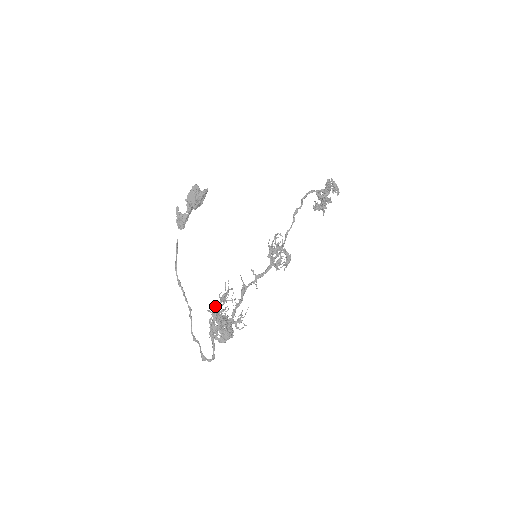
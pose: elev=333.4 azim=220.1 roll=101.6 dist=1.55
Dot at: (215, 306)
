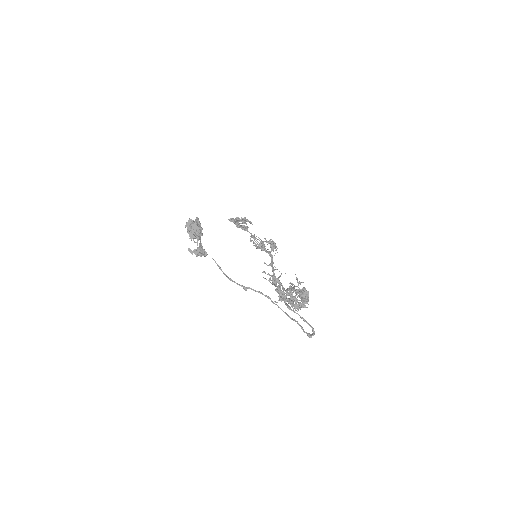
Dot at: (276, 289)
